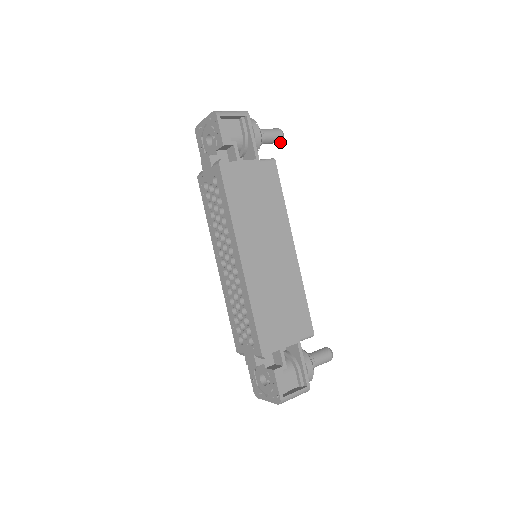
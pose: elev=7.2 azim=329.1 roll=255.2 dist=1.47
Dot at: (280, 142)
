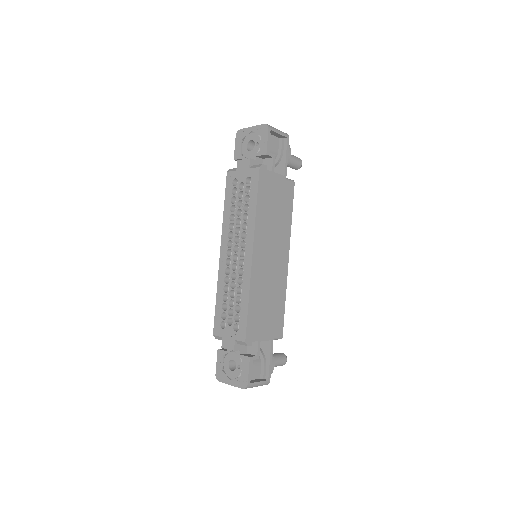
Dot at: (297, 169)
